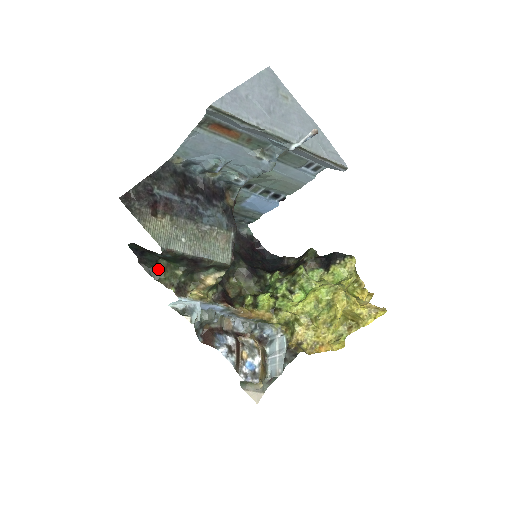
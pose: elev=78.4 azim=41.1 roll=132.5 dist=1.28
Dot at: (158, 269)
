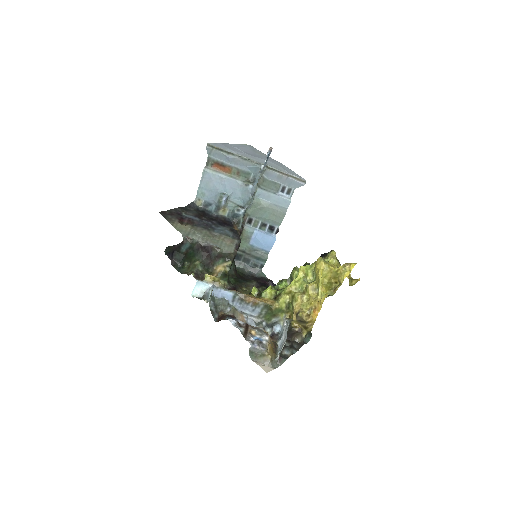
Dot at: (184, 268)
